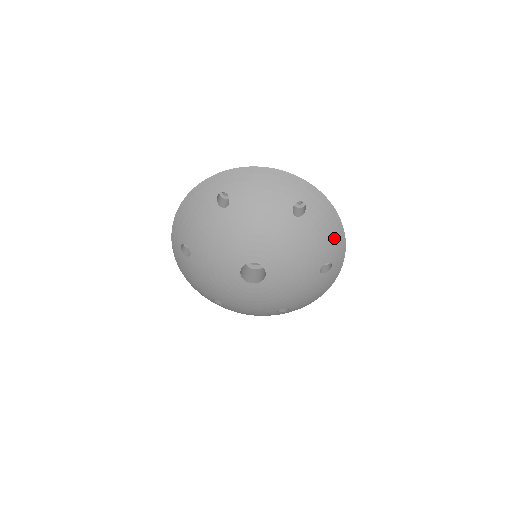
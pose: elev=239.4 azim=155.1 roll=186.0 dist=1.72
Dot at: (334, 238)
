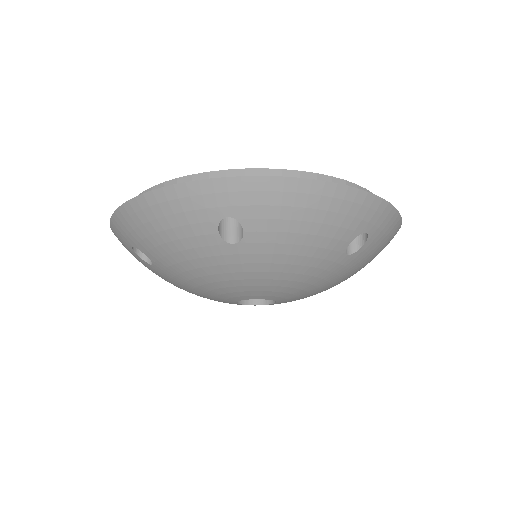
Dot at: (331, 214)
